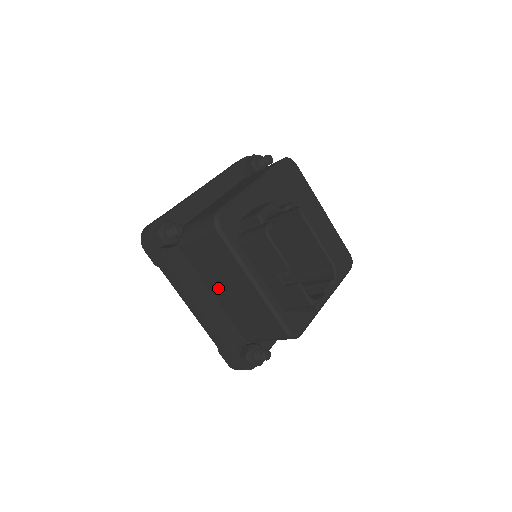
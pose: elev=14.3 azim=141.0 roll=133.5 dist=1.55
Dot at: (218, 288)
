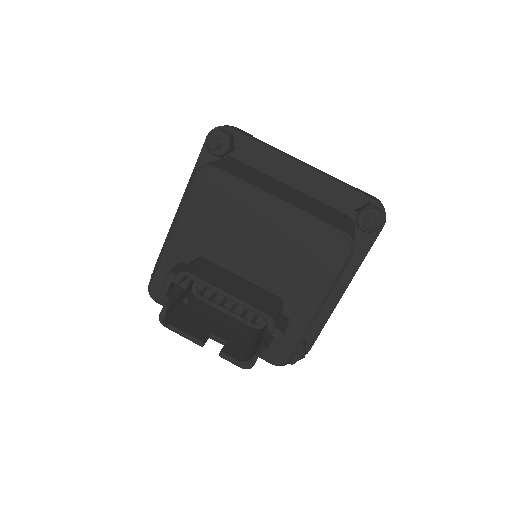
Dot at: occluded
